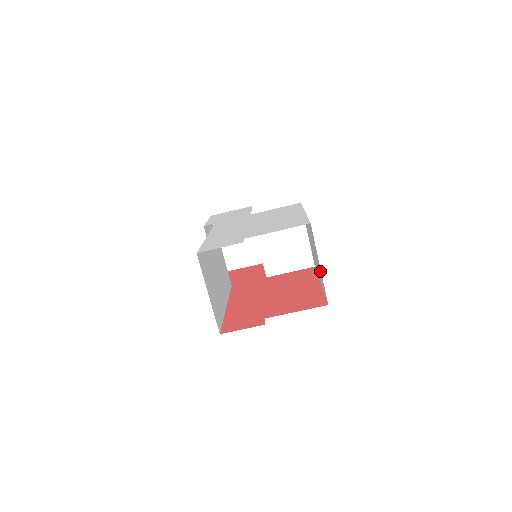
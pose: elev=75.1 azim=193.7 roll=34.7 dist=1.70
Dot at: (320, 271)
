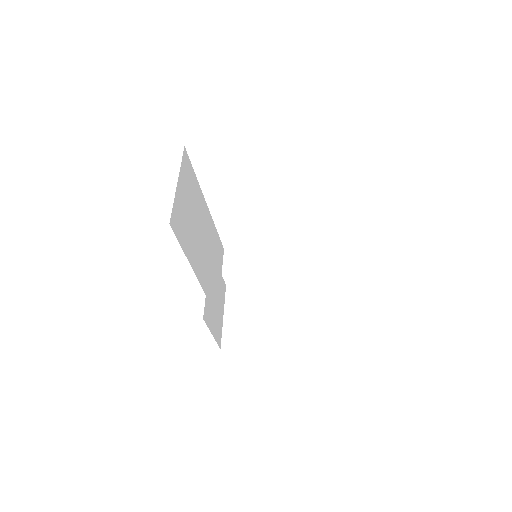
Dot at: occluded
